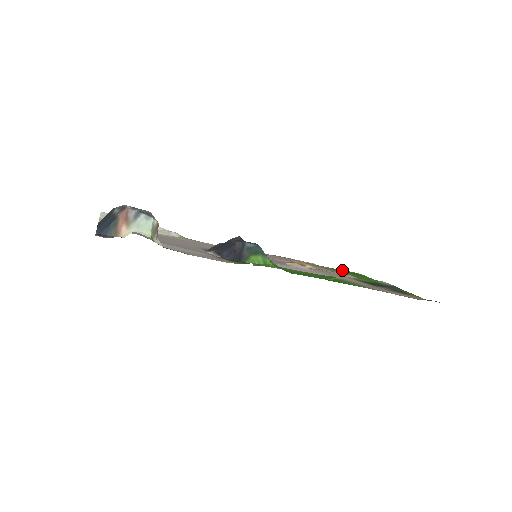
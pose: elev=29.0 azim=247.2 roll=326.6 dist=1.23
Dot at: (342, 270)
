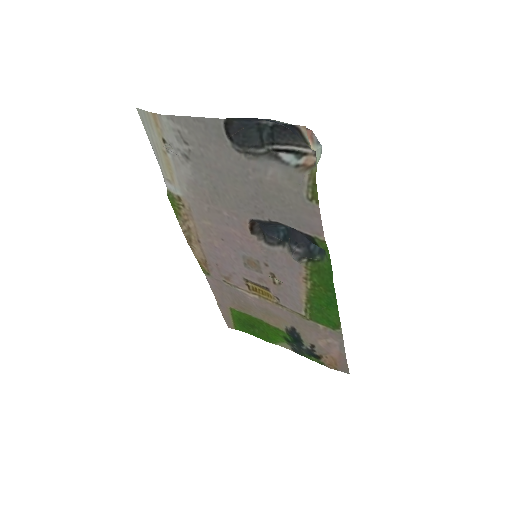
Dot at: (238, 322)
